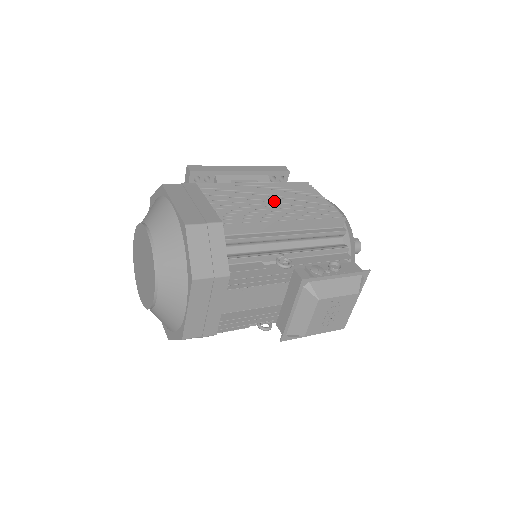
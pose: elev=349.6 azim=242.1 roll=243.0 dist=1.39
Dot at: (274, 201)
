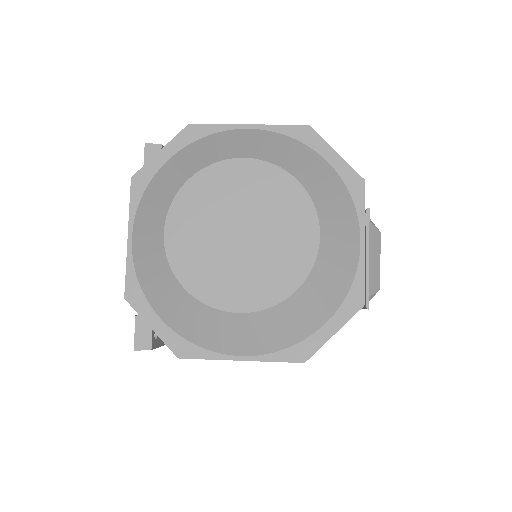
Dot at: occluded
